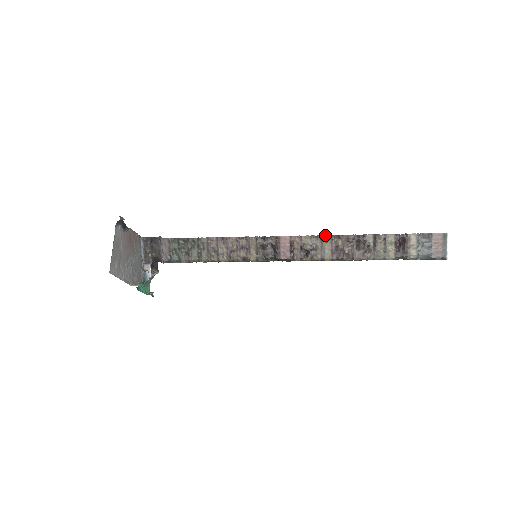
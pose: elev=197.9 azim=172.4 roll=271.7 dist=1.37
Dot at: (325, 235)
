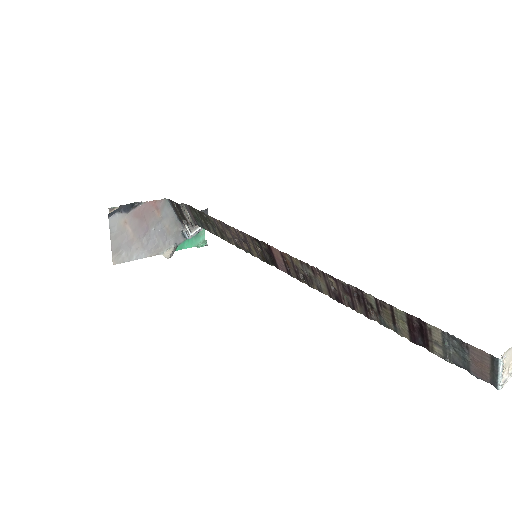
Dot at: (316, 267)
